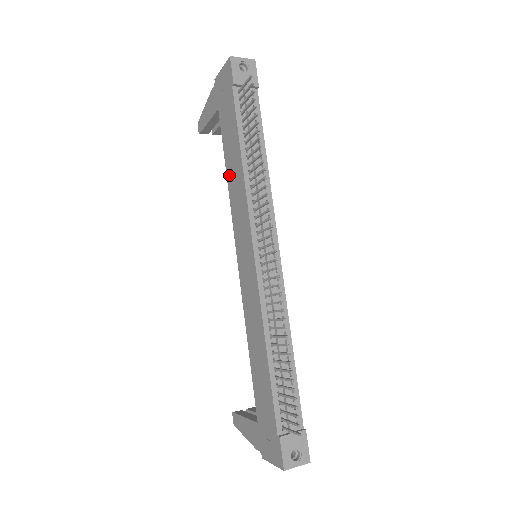
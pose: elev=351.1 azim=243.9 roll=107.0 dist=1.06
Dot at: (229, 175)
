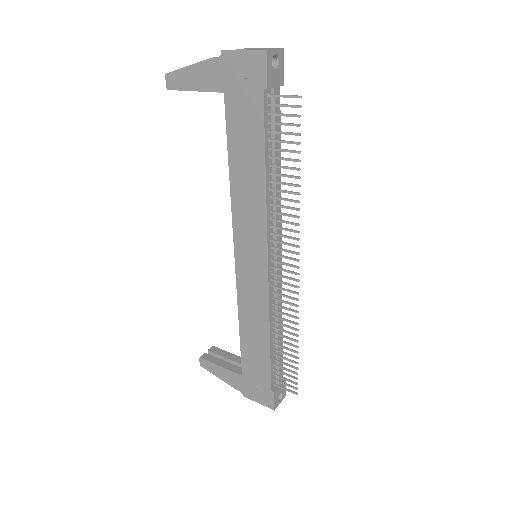
Dot at: (235, 177)
